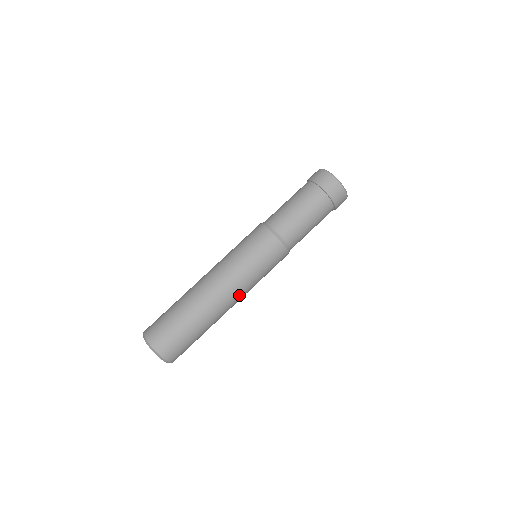
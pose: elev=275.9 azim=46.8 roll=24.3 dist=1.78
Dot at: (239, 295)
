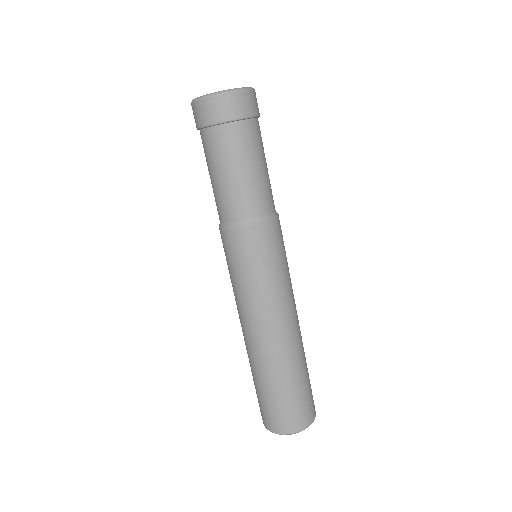
Dot at: (268, 318)
